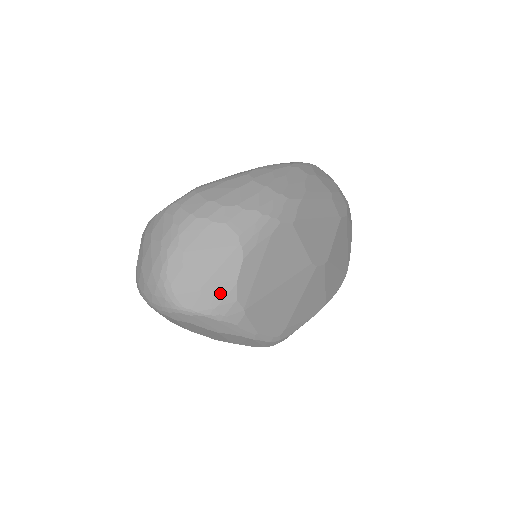
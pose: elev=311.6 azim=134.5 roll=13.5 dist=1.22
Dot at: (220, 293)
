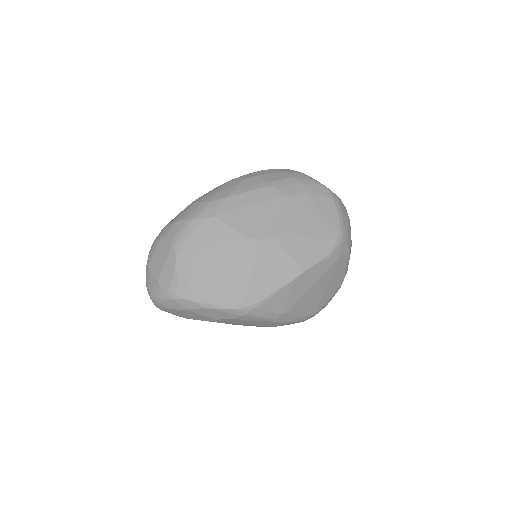
Dot at: (168, 280)
